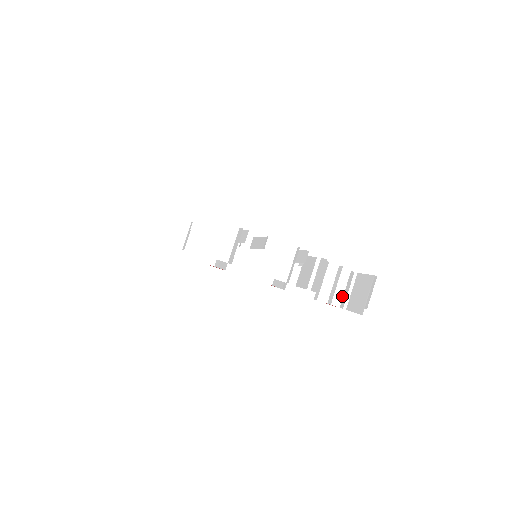
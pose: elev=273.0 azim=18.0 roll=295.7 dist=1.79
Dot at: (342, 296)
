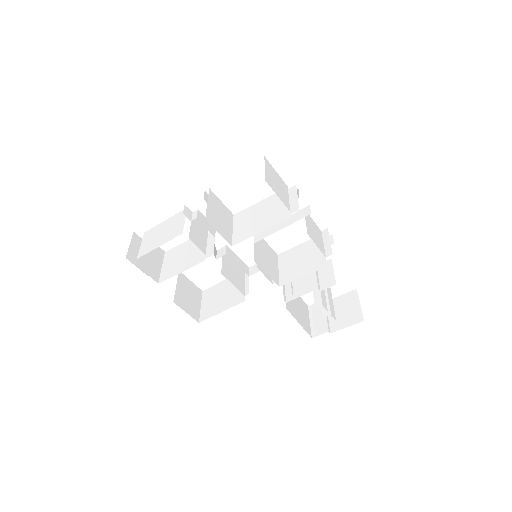
Dot at: occluded
